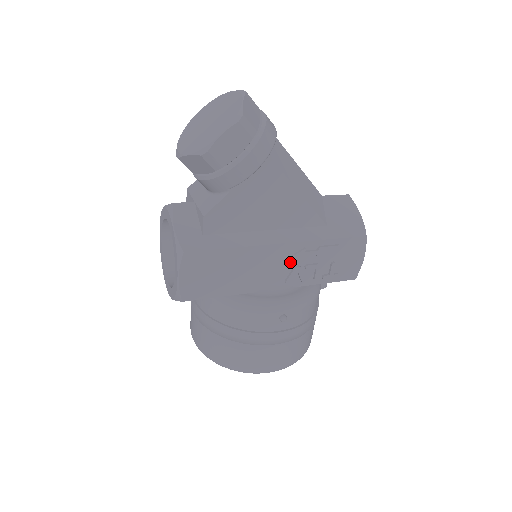
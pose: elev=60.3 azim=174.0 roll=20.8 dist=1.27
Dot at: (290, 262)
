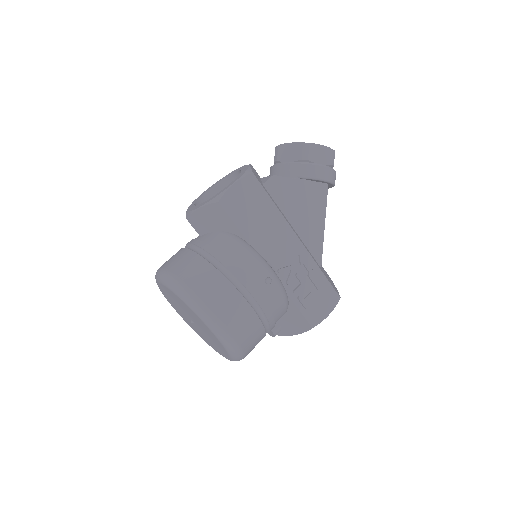
Dot at: (292, 259)
